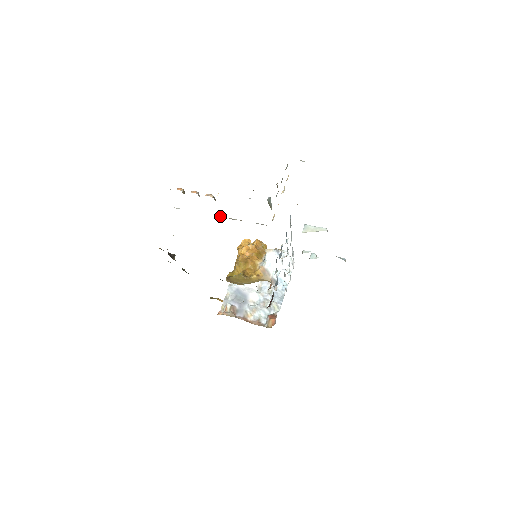
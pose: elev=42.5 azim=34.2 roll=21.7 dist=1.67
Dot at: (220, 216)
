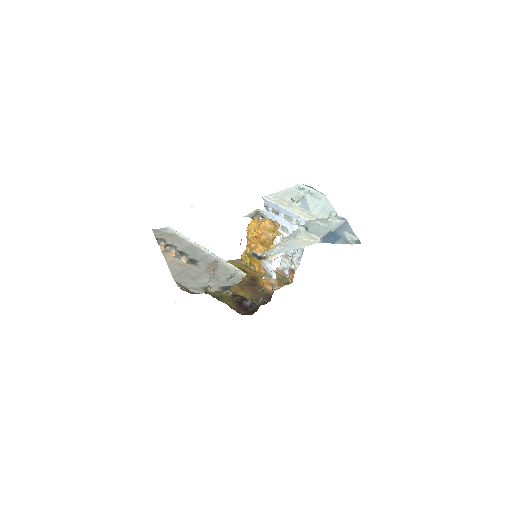
Dot at: (206, 251)
